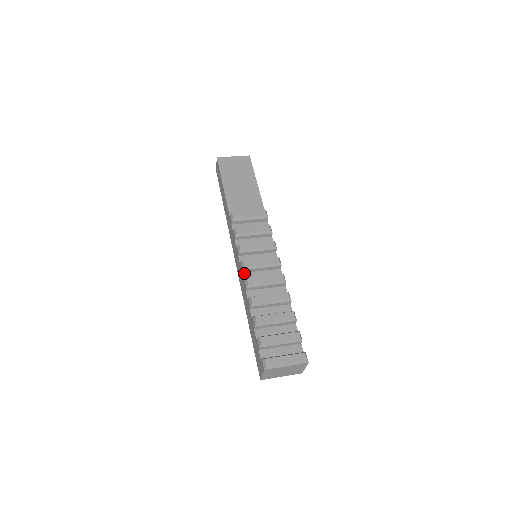
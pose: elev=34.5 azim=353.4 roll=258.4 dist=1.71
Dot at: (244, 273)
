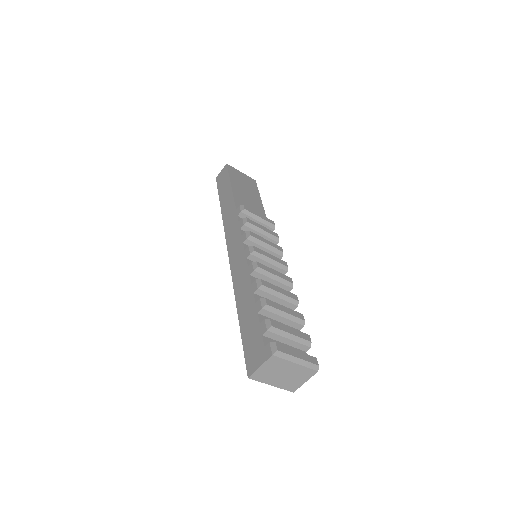
Dot at: (248, 259)
